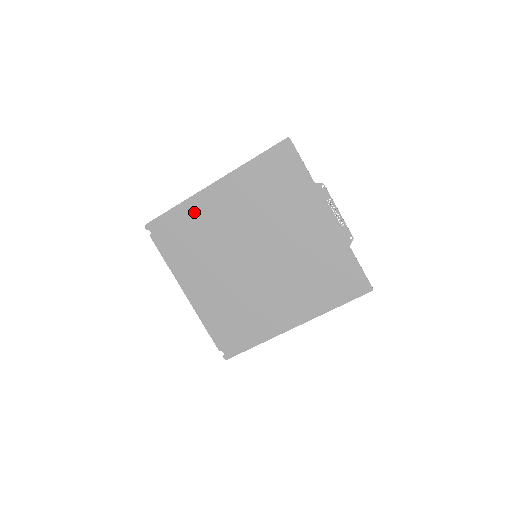
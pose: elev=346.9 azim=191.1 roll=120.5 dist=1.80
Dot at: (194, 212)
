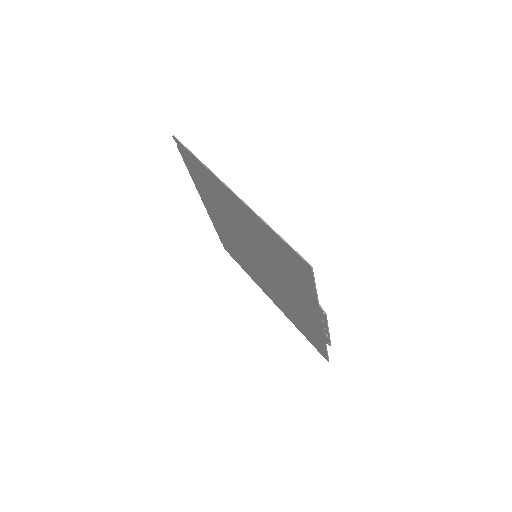
Dot at: (213, 182)
